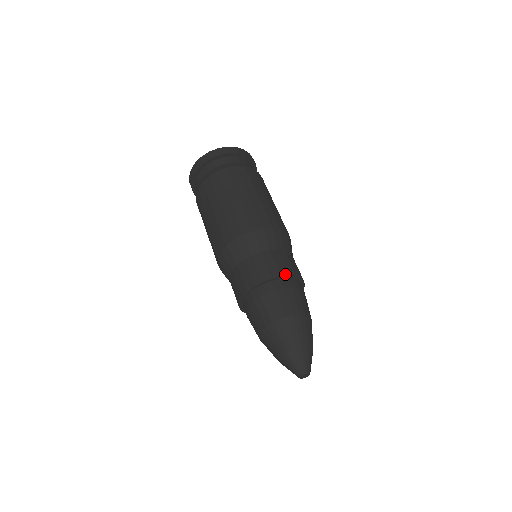
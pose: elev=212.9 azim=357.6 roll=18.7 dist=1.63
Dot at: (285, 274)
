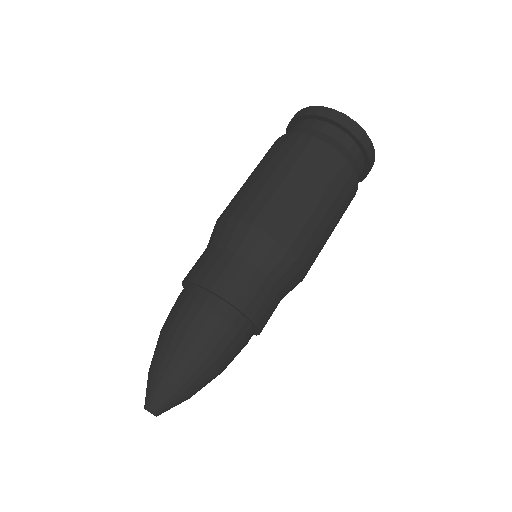
Dot at: (229, 299)
